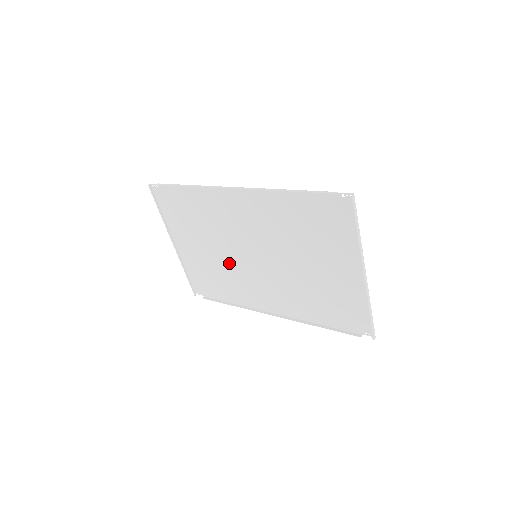
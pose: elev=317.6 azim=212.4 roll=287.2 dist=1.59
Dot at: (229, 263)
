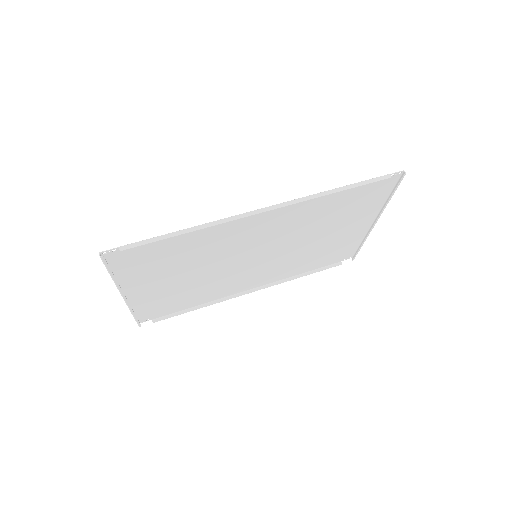
Dot at: (211, 277)
